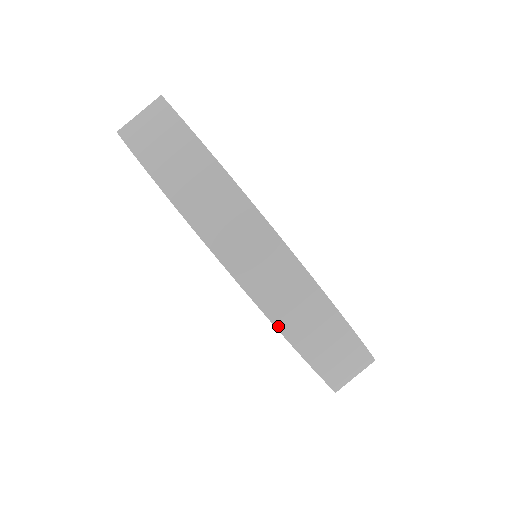
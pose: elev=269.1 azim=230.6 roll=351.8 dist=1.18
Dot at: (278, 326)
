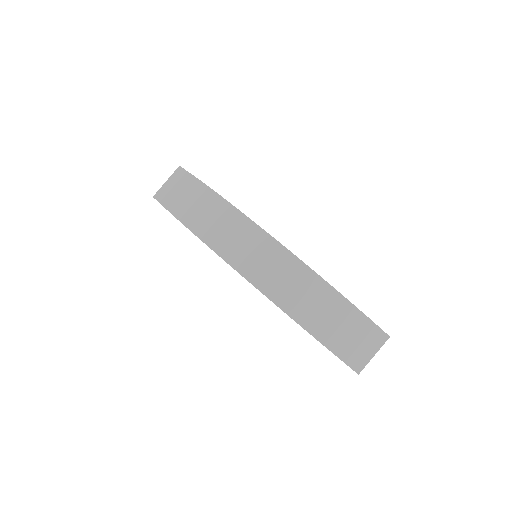
Dot at: (277, 303)
